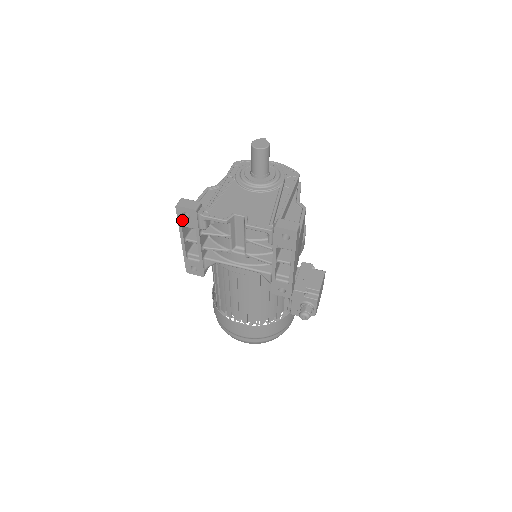
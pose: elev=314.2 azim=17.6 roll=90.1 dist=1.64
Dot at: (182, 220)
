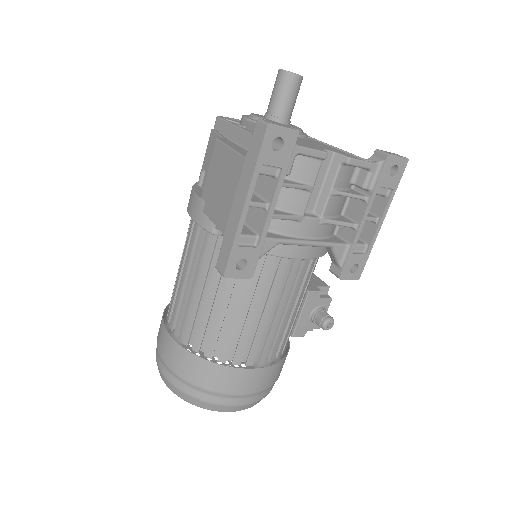
Dot at: (266, 155)
